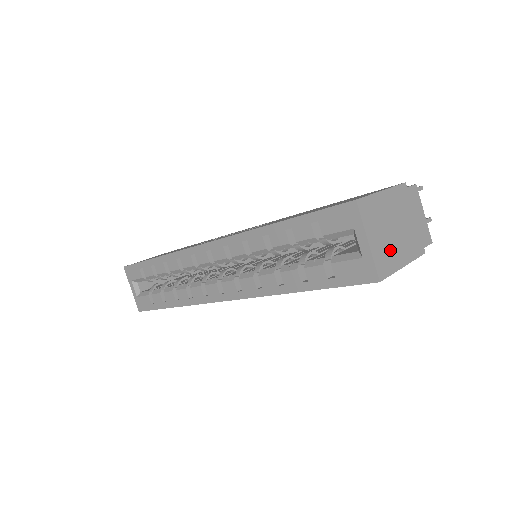
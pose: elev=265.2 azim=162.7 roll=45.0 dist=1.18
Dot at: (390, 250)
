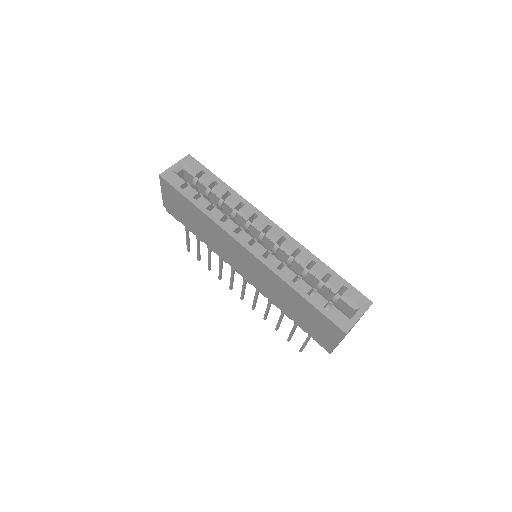
Dot at: occluded
